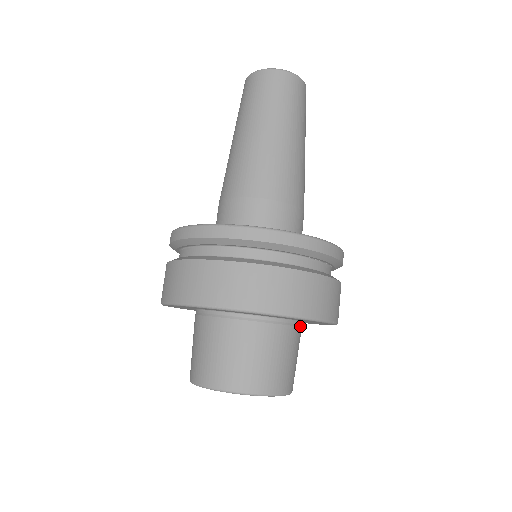
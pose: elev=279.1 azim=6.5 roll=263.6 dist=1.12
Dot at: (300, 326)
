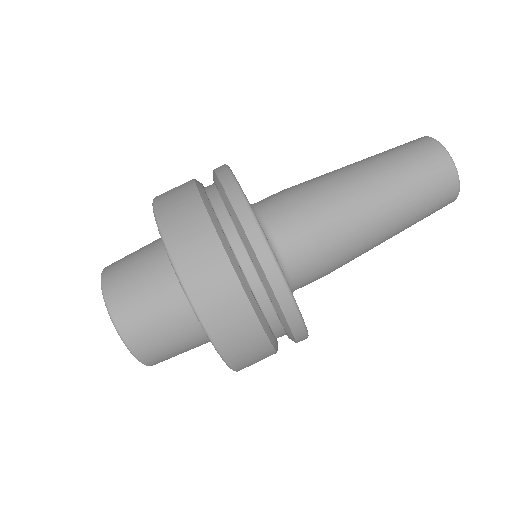
Dot at: occluded
